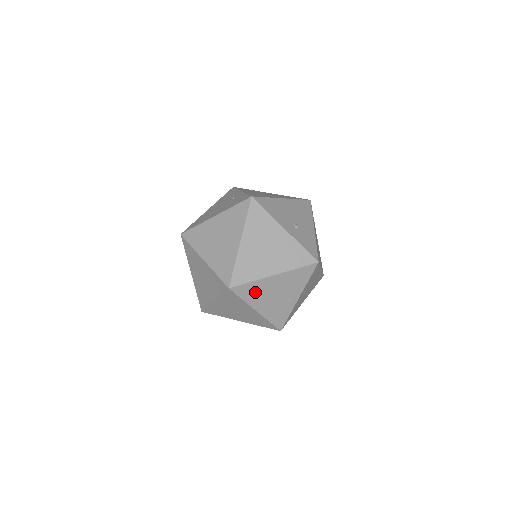
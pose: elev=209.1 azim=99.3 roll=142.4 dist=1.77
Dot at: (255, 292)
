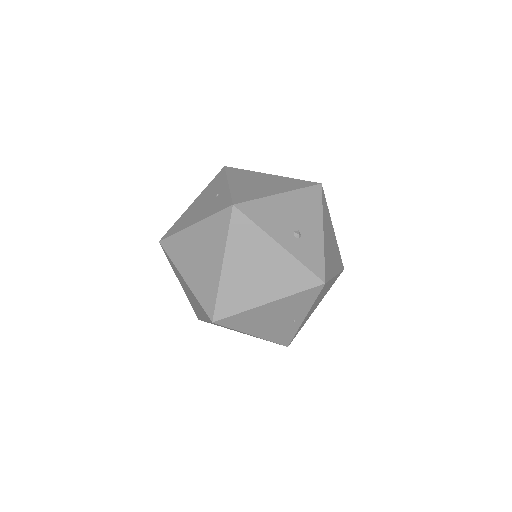
Dot at: (247, 321)
